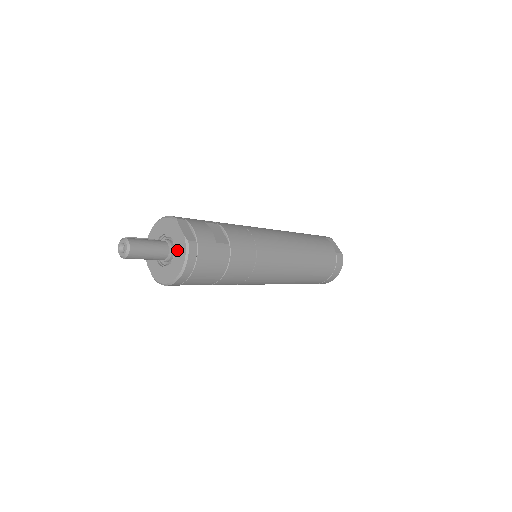
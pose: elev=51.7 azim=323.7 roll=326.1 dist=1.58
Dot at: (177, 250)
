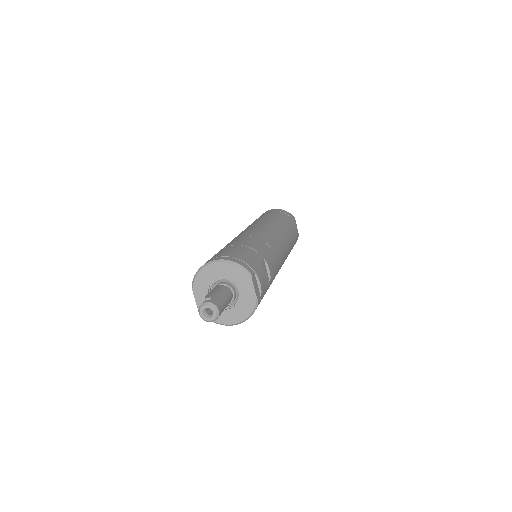
Dot at: (242, 303)
